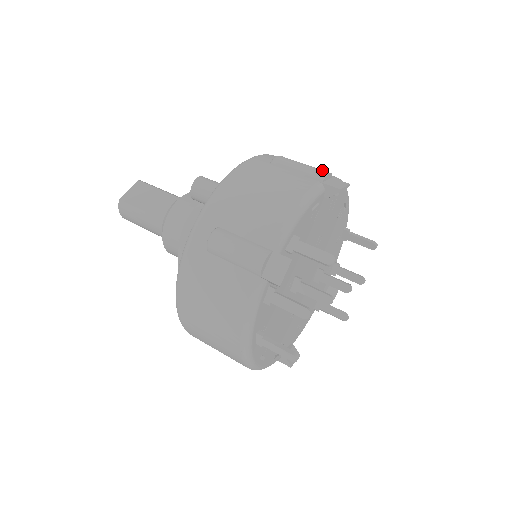
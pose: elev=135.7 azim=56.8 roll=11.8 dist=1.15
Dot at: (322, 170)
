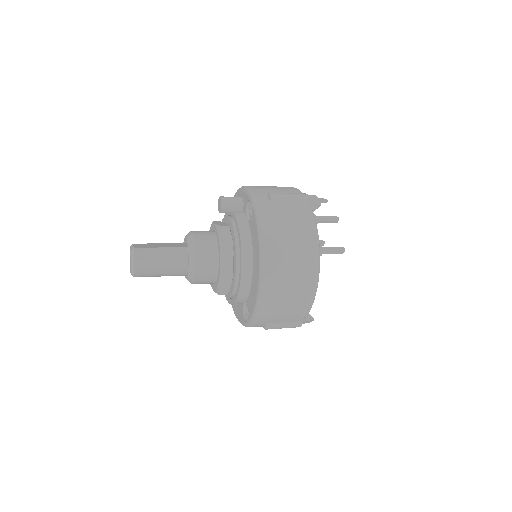
Dot at: occluded
